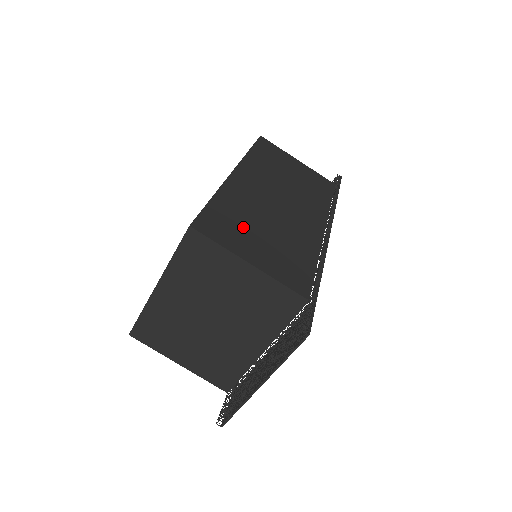
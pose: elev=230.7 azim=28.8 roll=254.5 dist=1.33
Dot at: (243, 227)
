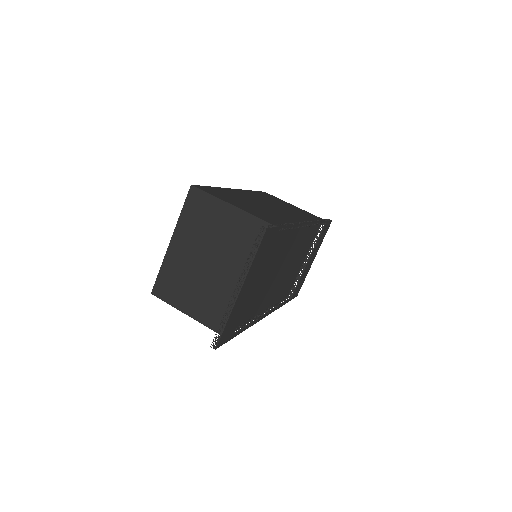
Dot at: (232, 198)
